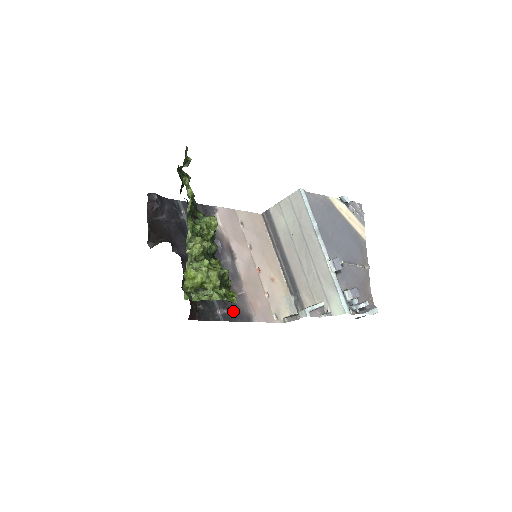
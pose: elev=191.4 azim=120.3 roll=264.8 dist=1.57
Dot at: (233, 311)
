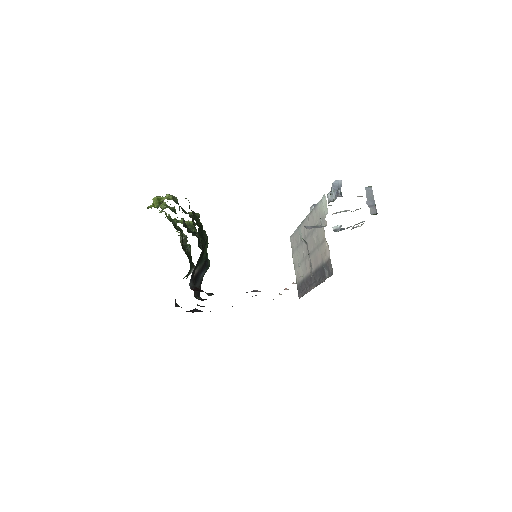
Dot at: occluded
